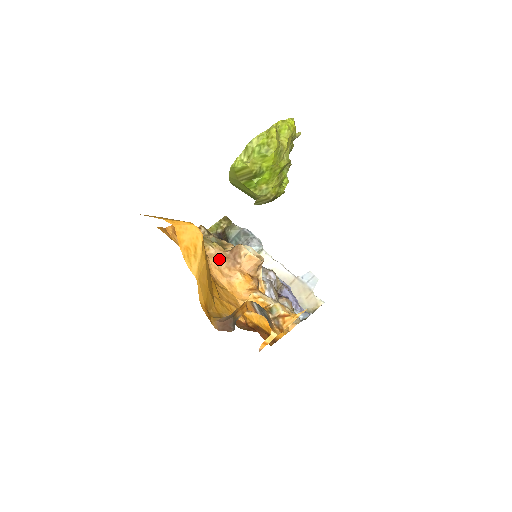
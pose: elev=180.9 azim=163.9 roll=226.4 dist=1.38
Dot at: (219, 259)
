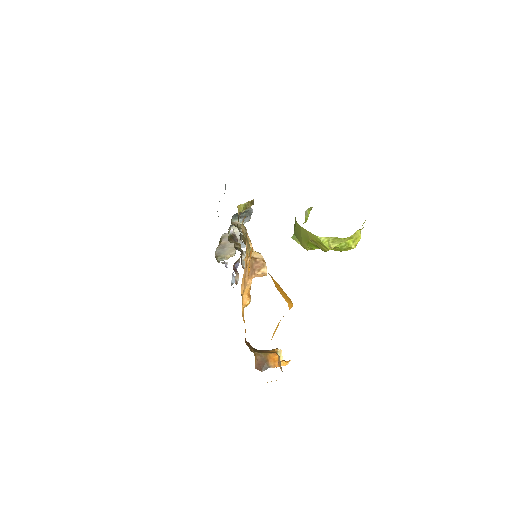
Dot at: occluded
